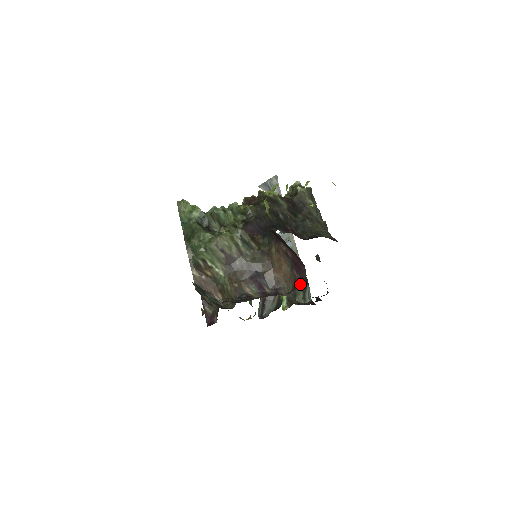
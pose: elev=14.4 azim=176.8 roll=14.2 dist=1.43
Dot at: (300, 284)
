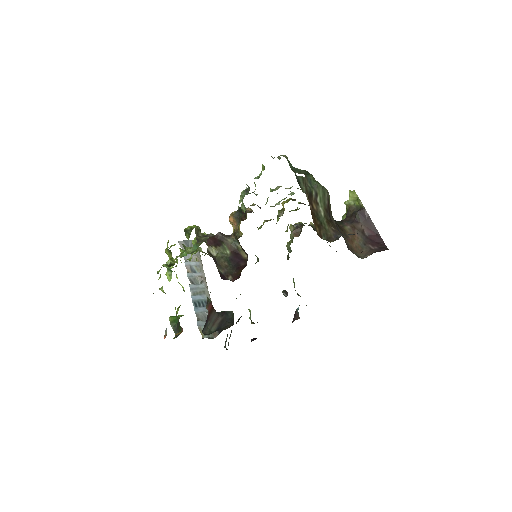
Dot at: (385, 249)
